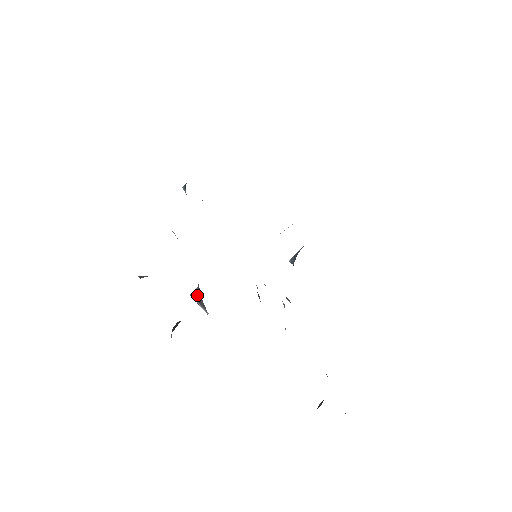
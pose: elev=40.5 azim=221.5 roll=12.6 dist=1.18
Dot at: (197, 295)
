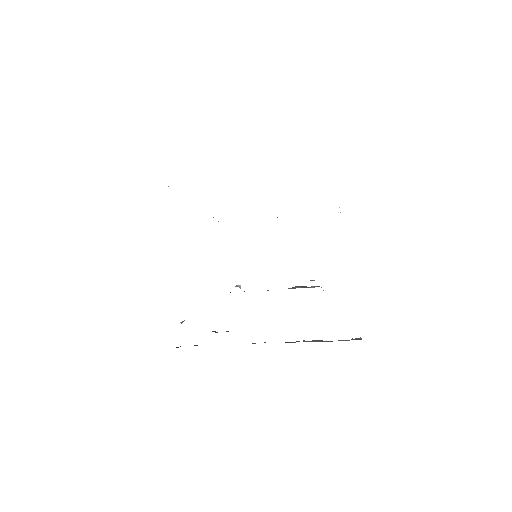
Dot at: occluded
